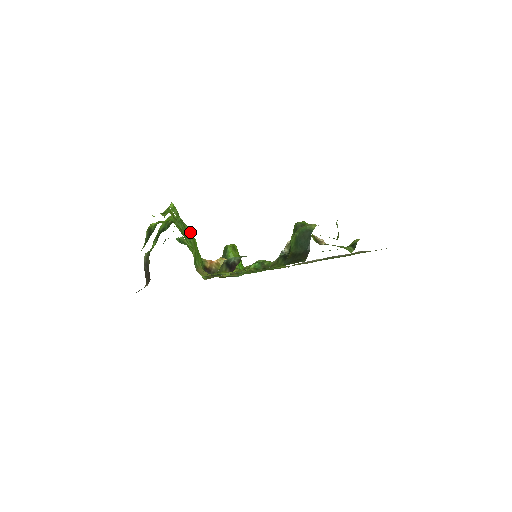
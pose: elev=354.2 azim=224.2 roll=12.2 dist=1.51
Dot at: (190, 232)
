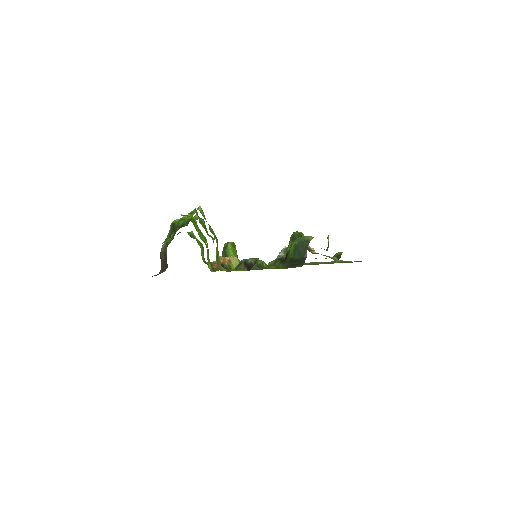
Dot at: (213, 233)
